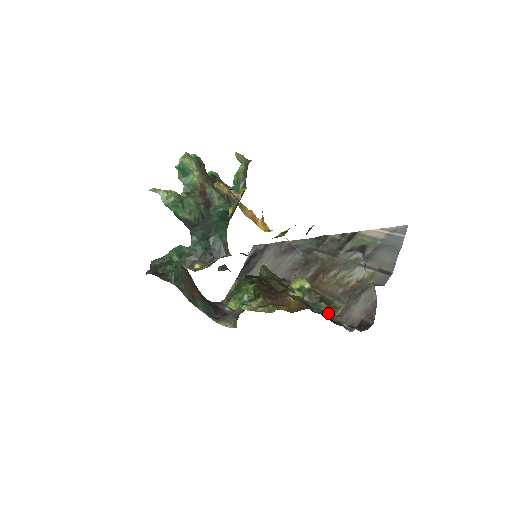
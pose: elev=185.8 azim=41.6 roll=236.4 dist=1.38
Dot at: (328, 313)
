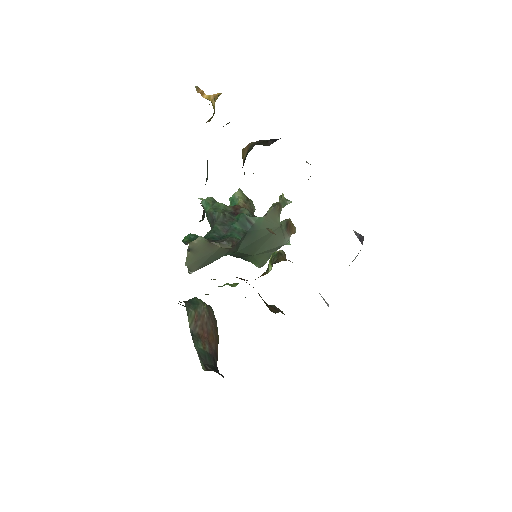
Dot at: occluded
